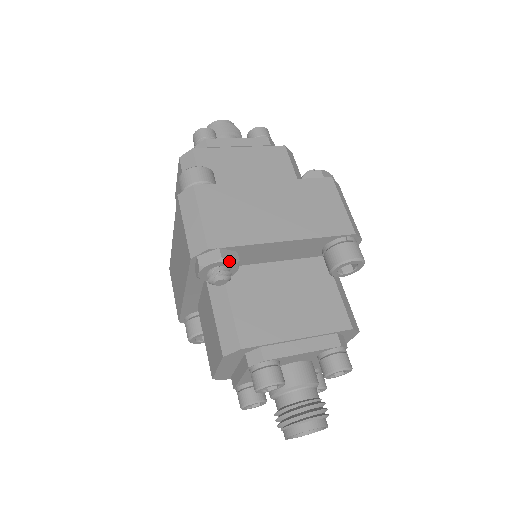
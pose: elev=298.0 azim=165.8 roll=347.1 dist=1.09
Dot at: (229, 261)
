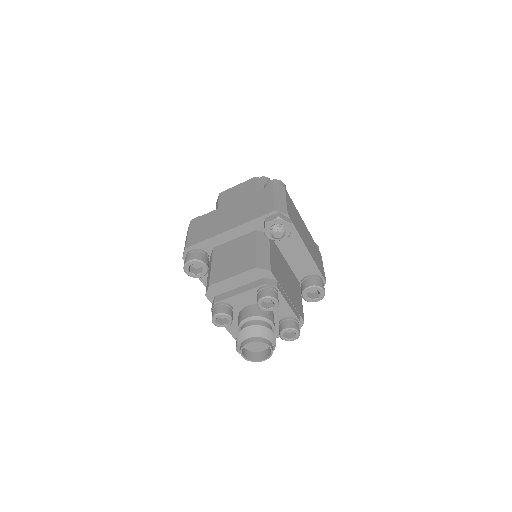
Dot at: occluded
